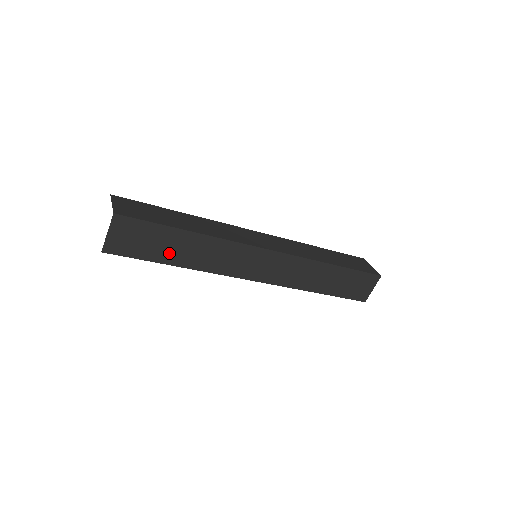
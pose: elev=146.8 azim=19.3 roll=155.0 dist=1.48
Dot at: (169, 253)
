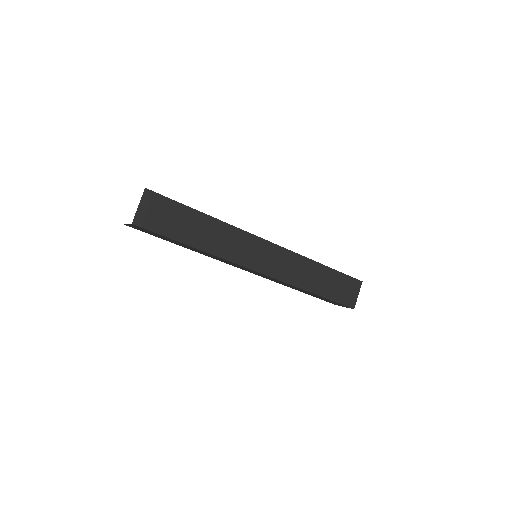
Dot at: (176, 243)
